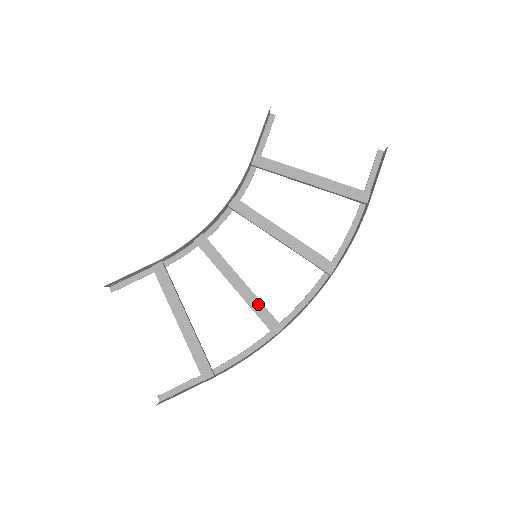
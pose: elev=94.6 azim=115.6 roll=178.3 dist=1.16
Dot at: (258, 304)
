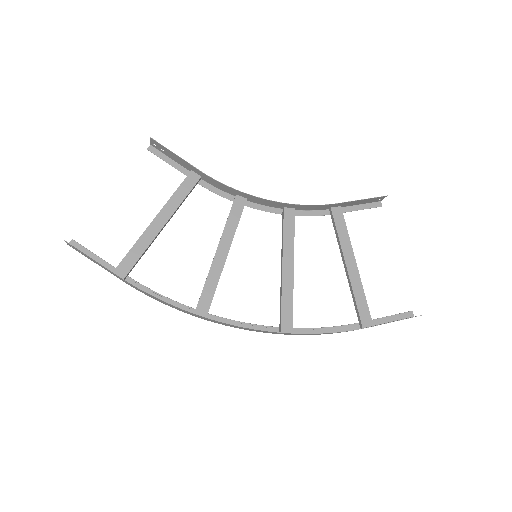
Dot at: (214, 282)
